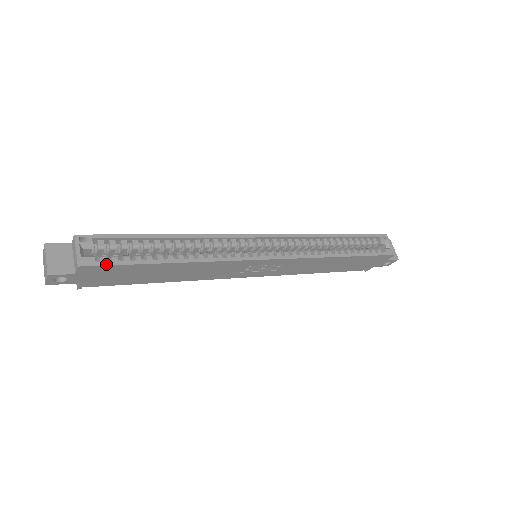
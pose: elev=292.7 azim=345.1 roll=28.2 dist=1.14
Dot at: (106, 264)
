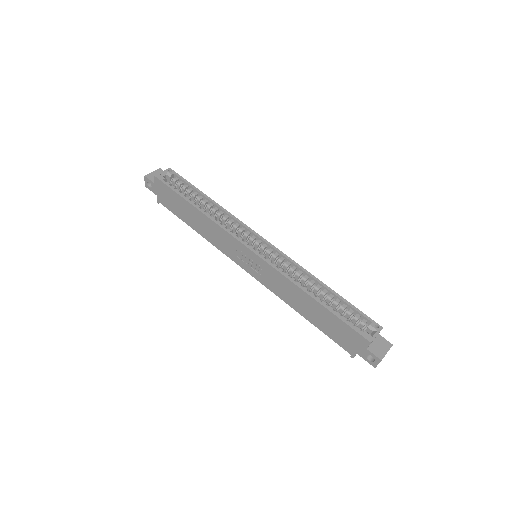
Dot at: (165, 183)
